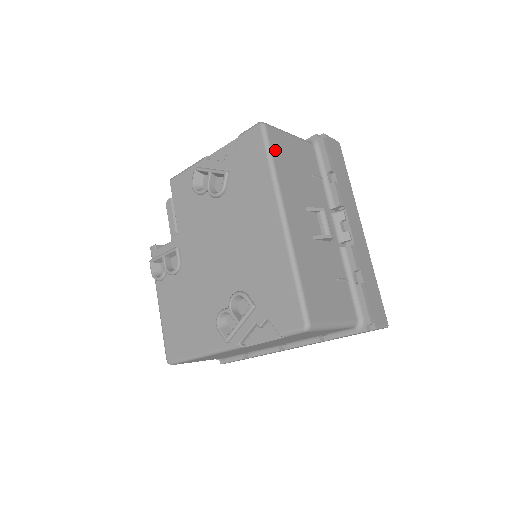
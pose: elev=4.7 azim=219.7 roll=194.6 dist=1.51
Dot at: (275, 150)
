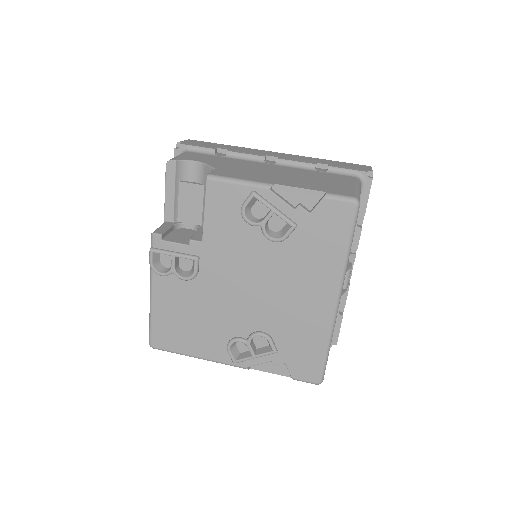
Dot at: occluded
